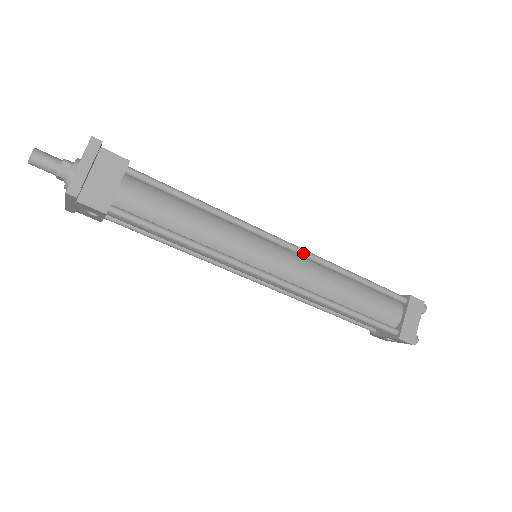
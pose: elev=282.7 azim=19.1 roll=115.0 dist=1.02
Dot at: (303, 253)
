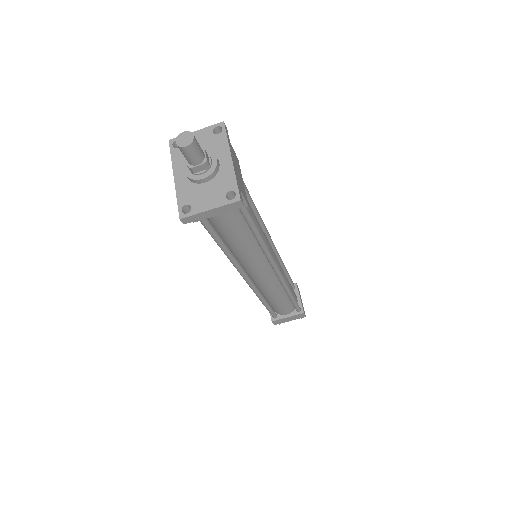
Dot at: (281, 280)
